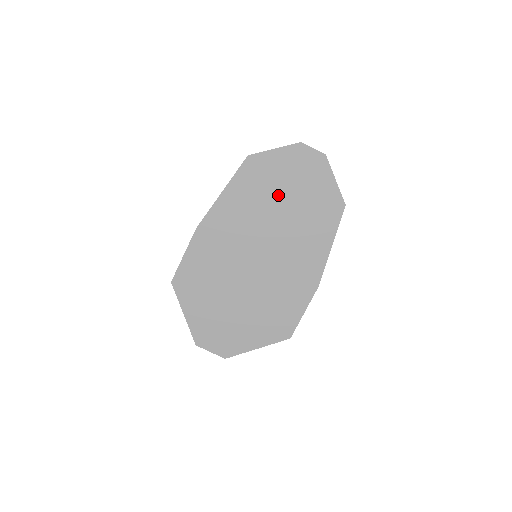
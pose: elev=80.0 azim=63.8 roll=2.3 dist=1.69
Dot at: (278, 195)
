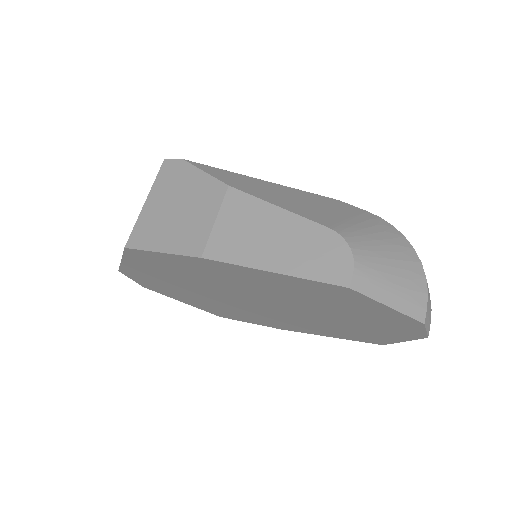
Dot at: (332, 310)
